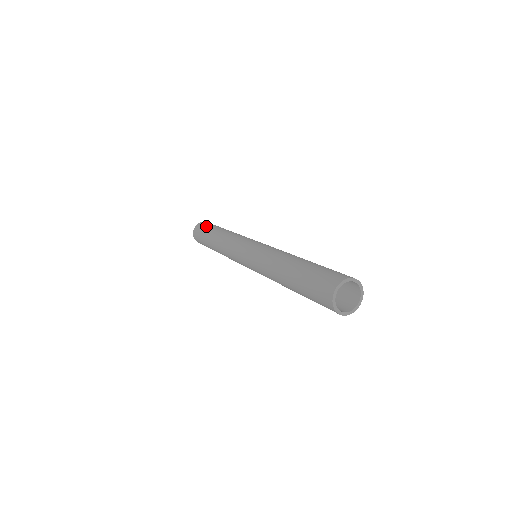
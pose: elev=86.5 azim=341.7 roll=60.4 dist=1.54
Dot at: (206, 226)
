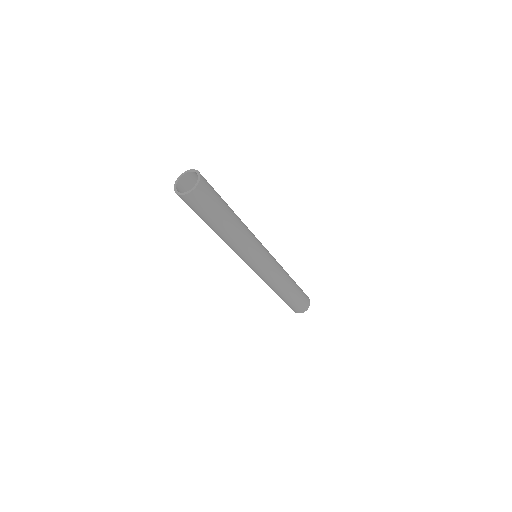
Dot at: occluded
